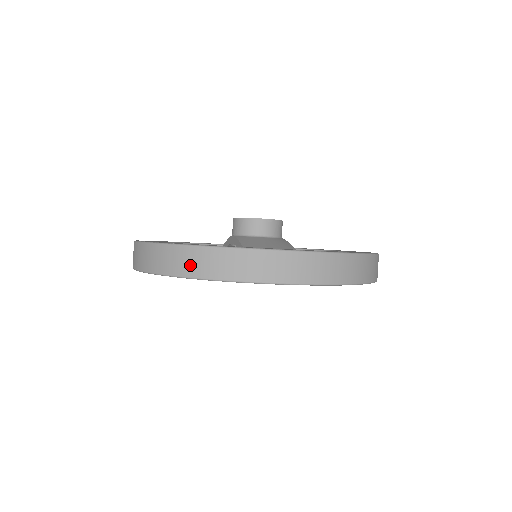
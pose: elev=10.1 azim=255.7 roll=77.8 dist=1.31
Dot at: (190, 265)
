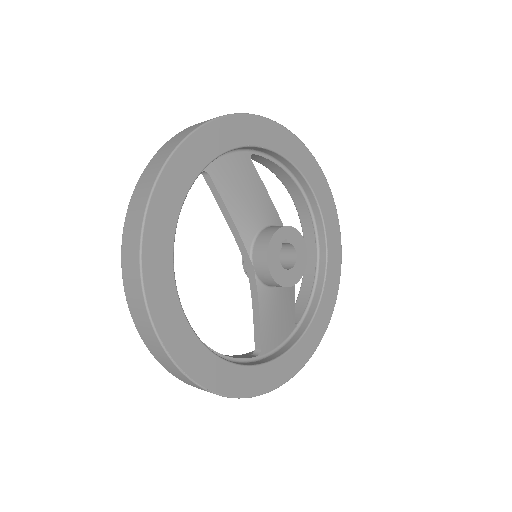
Dot at: occluded
